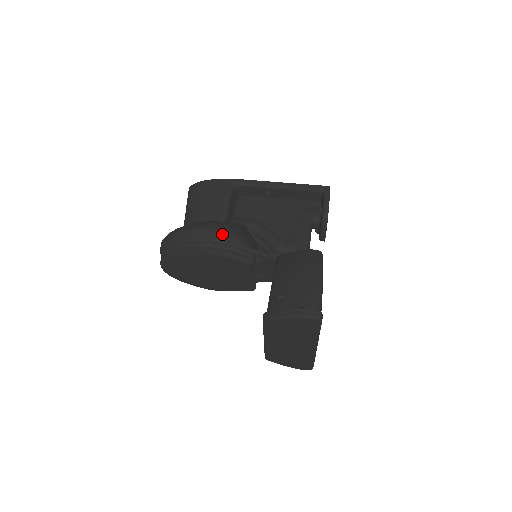
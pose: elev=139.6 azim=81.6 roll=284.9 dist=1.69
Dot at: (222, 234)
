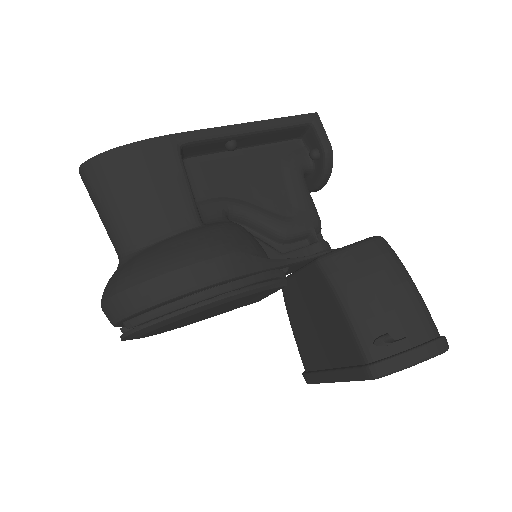
Dot at: (236, 259)
